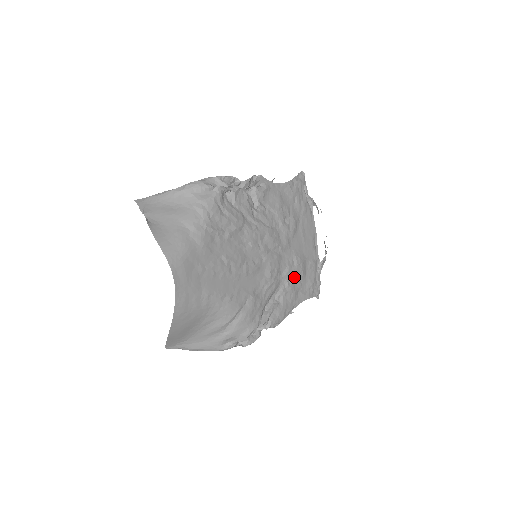
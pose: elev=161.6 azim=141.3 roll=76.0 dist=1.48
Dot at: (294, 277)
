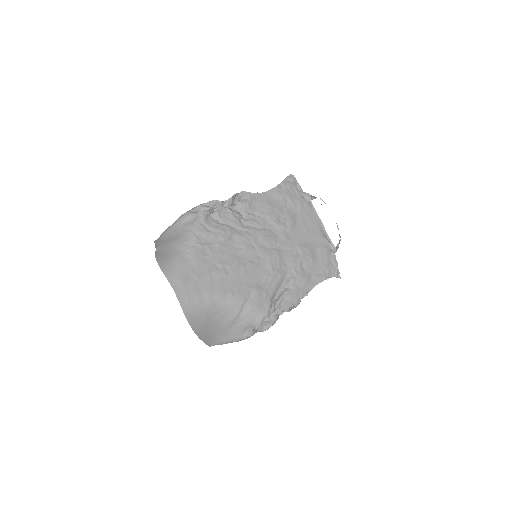
Dot at: (302, 265)
